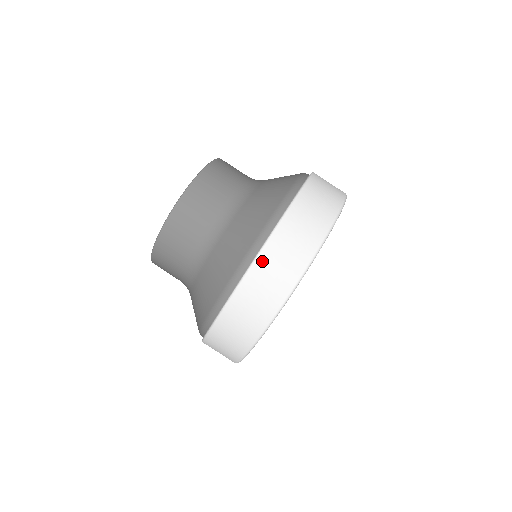
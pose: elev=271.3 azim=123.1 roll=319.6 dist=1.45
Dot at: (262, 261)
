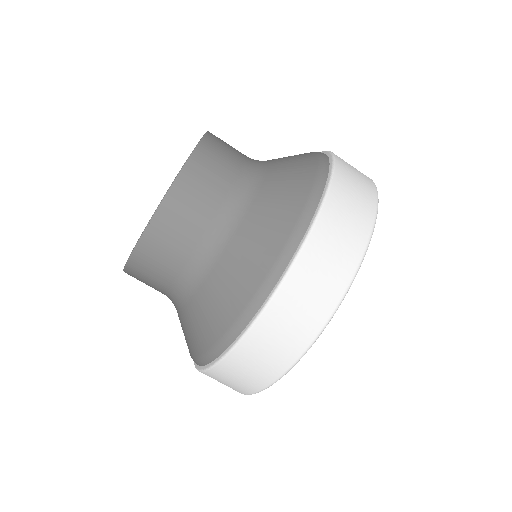
Dot at: (290, 285)
